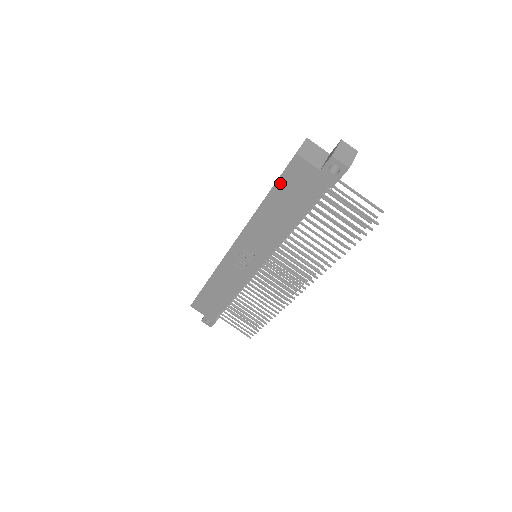
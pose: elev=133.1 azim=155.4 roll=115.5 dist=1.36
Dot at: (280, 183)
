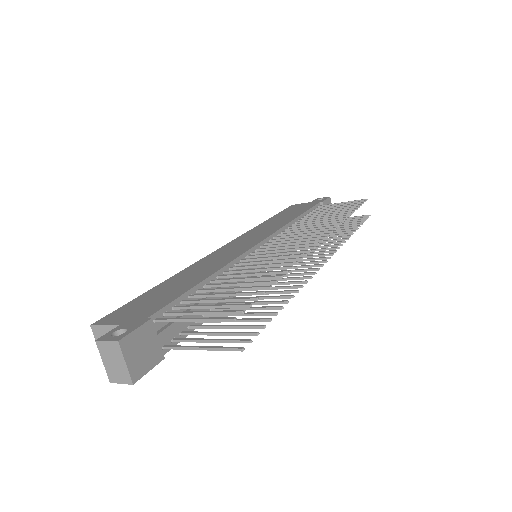
Dot at: occluded
